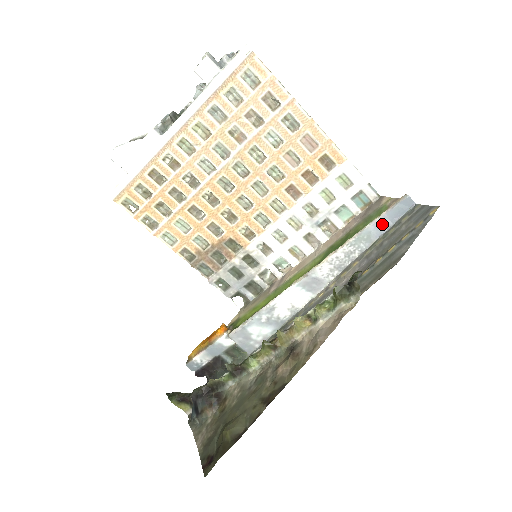
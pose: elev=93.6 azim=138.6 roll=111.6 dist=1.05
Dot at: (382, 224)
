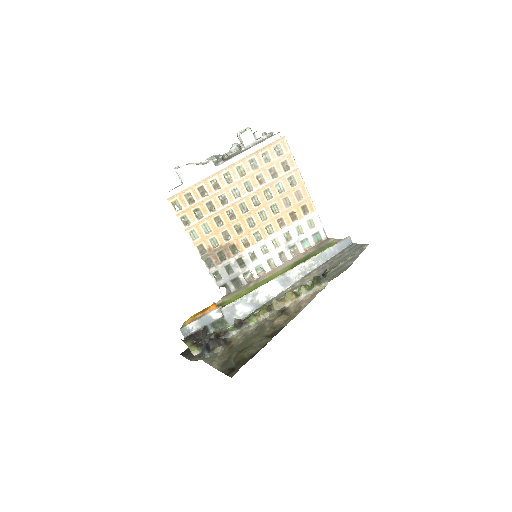
Dot at: (333, 251)
